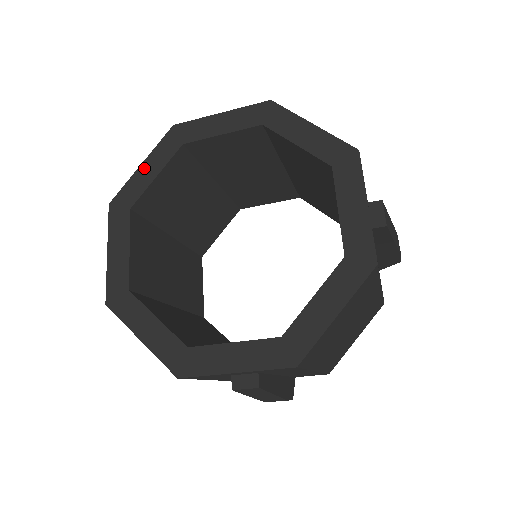
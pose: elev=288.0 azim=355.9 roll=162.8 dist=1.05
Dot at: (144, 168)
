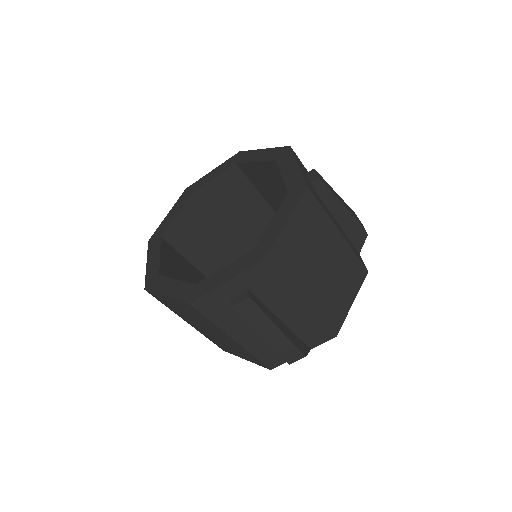
Dot at: (261, 152)
